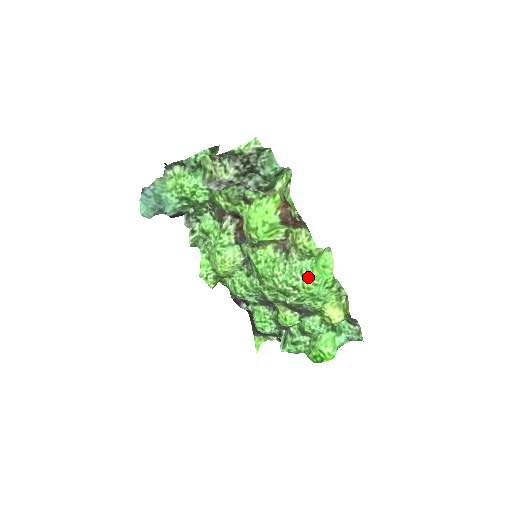
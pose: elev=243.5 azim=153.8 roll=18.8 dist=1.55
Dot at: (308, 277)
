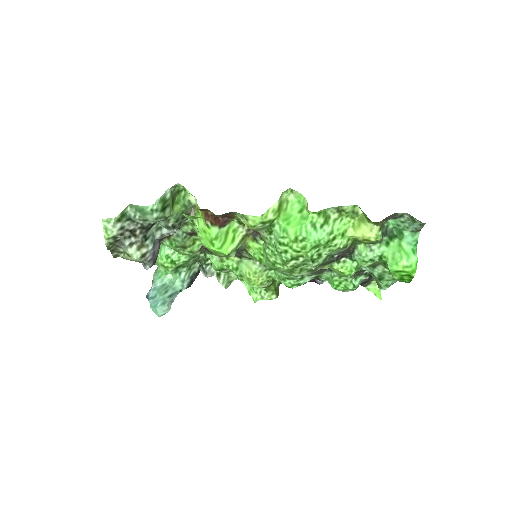
Dot at: (290, 241)
